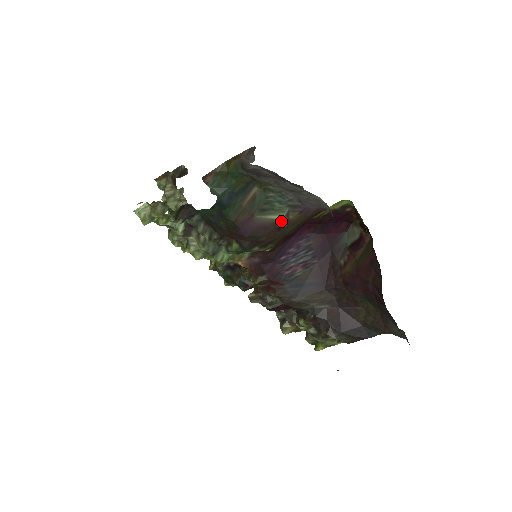
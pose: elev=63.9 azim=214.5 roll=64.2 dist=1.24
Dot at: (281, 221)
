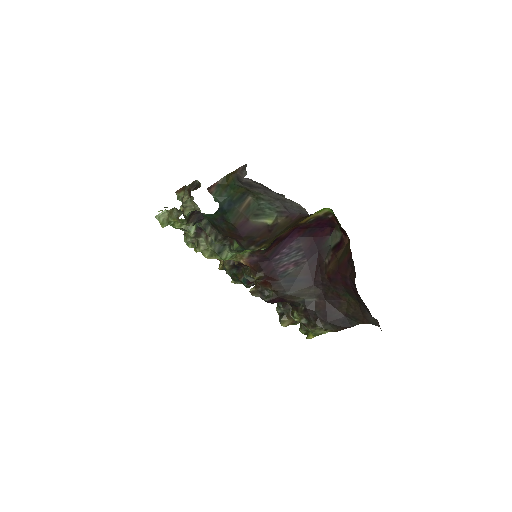
Dot at: (271, 224)
